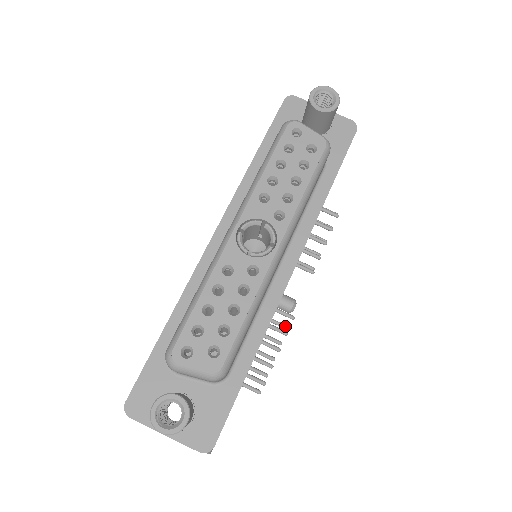
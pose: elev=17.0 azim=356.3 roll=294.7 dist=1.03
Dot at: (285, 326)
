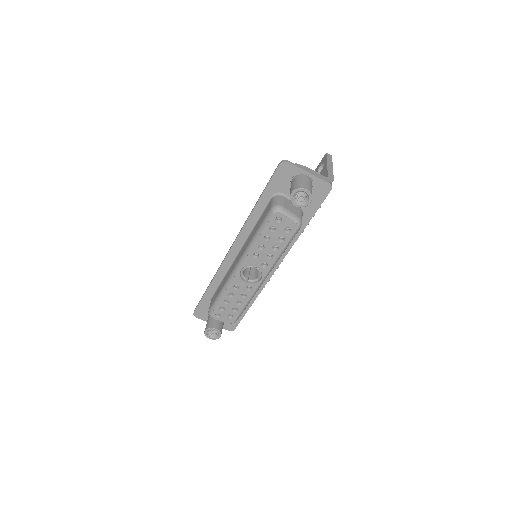
Dot at: occluded
